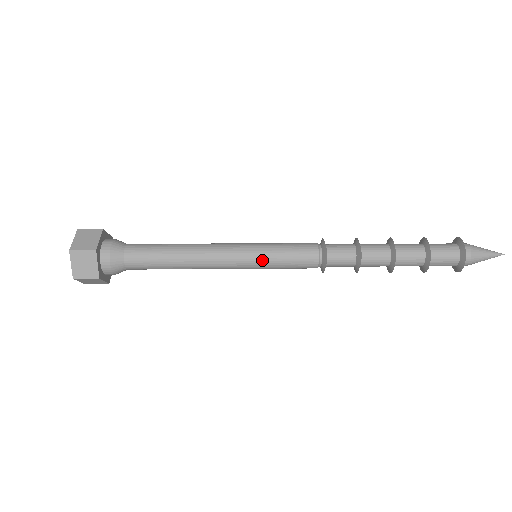
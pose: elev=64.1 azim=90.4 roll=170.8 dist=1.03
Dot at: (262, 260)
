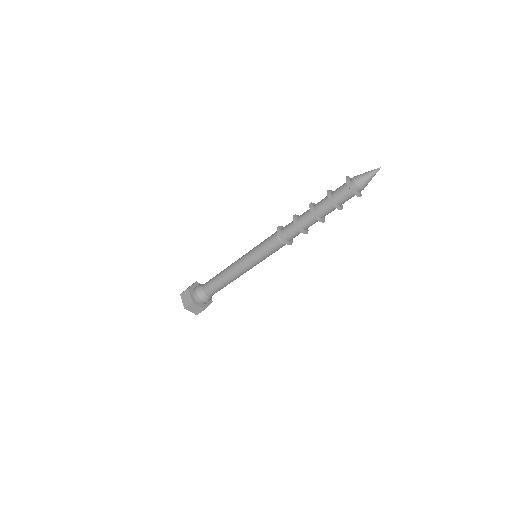
Dot at: (253, 254)
